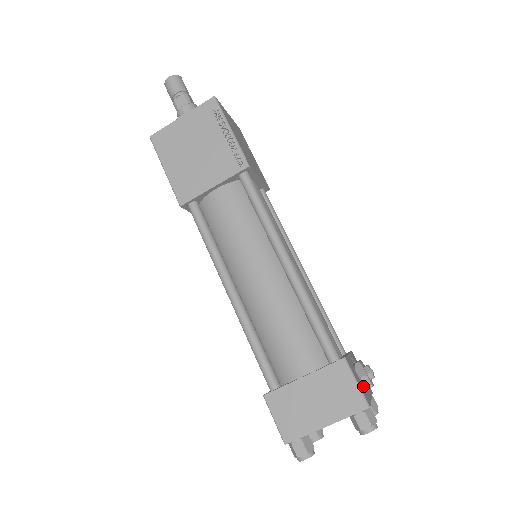
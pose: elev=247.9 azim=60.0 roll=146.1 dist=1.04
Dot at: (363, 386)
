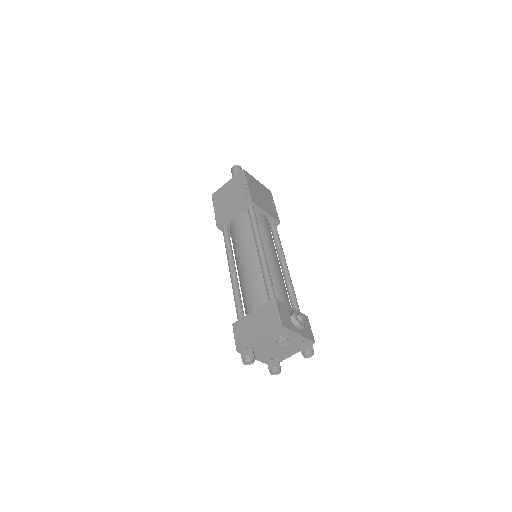
Dot at: (292, 323)
